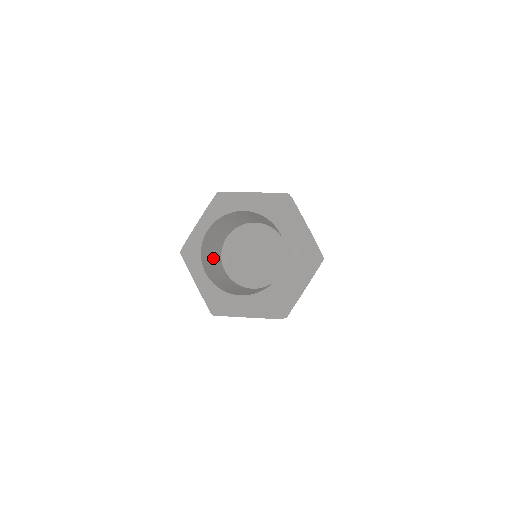
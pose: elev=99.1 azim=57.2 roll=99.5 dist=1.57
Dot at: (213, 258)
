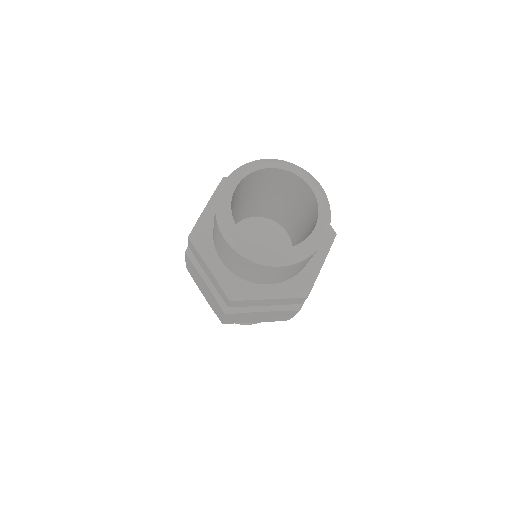
Dot at: occluded
